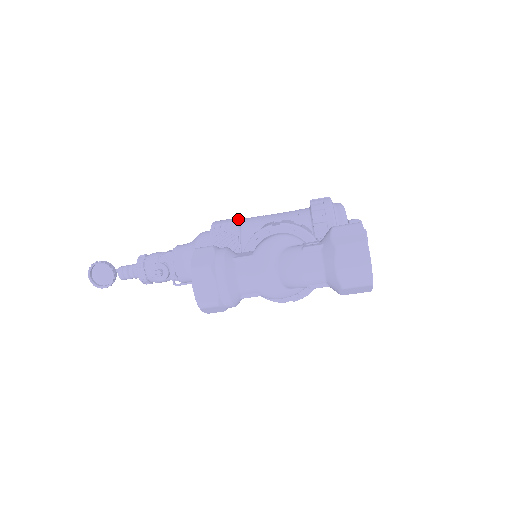
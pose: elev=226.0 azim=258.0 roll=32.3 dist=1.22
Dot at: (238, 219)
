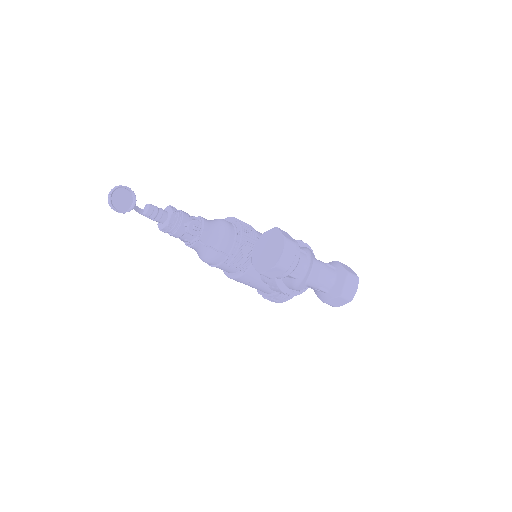
Dot at: (250, 225)
